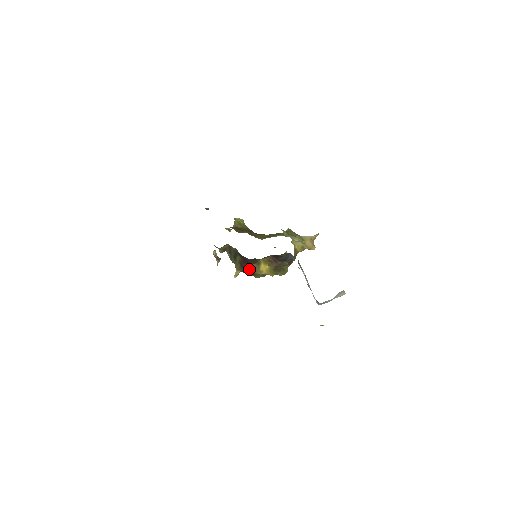
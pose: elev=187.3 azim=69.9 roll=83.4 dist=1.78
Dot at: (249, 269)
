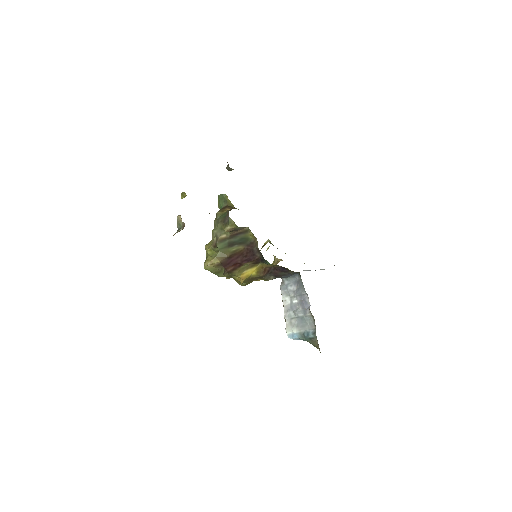
Dot at: (235, 265)
